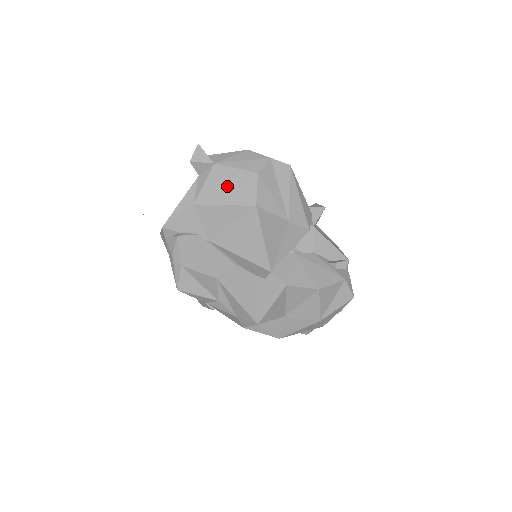
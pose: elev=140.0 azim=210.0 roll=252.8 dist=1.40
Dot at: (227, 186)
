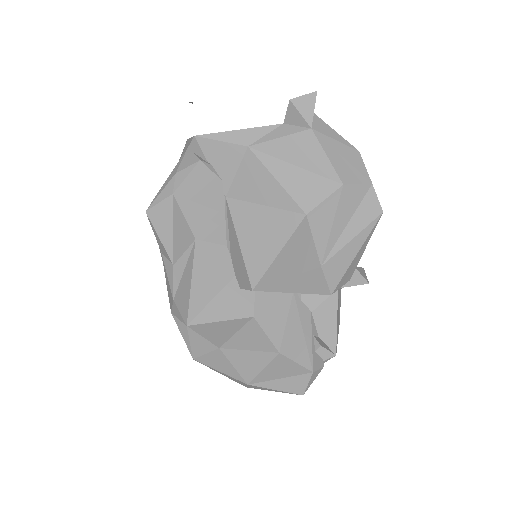
Dot at: (300, 164)
